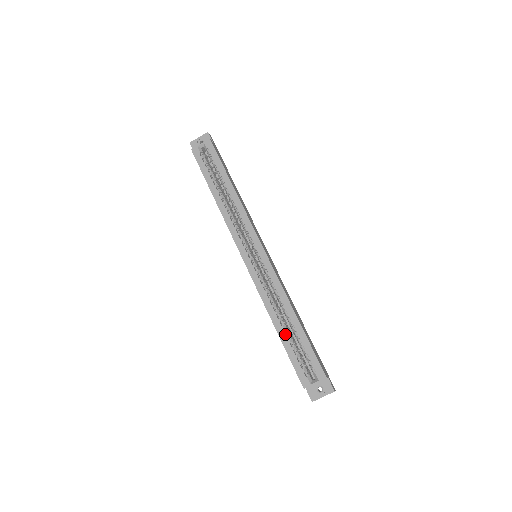
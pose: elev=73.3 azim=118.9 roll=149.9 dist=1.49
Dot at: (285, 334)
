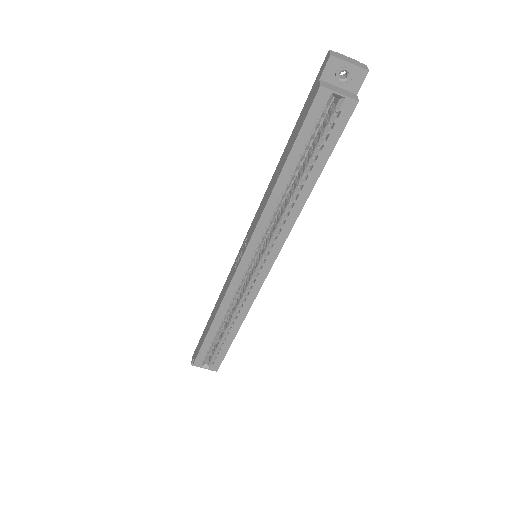
Dot at: (215, 333)
